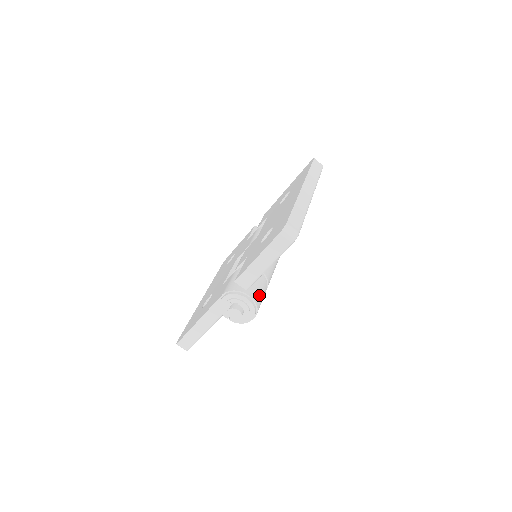
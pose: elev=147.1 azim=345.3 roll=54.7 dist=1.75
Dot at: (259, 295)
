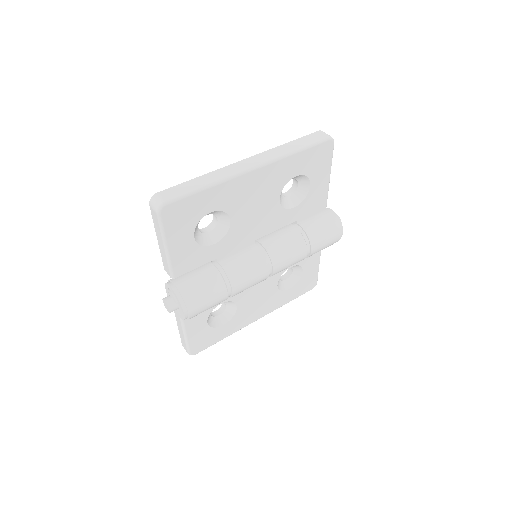
Dot at: (195, 288)
